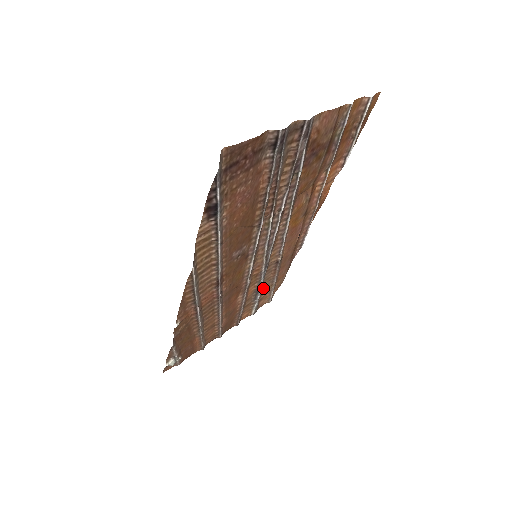
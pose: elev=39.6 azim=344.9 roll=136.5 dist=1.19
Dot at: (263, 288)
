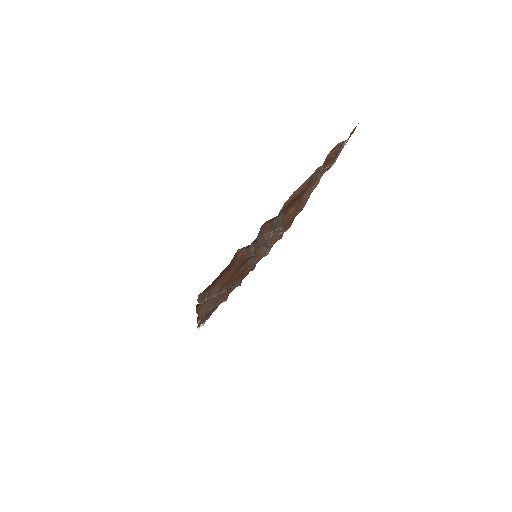
Dot at: (271, 244)
